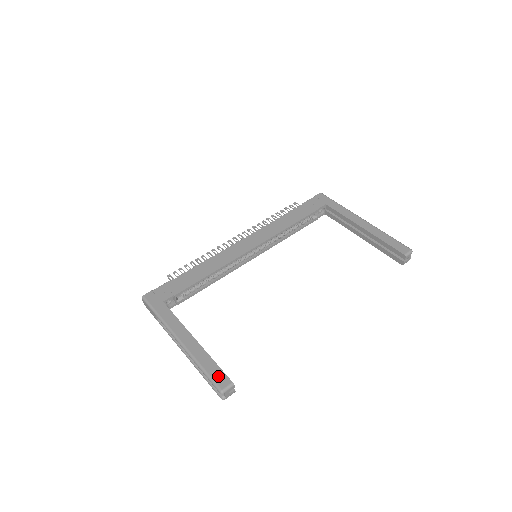
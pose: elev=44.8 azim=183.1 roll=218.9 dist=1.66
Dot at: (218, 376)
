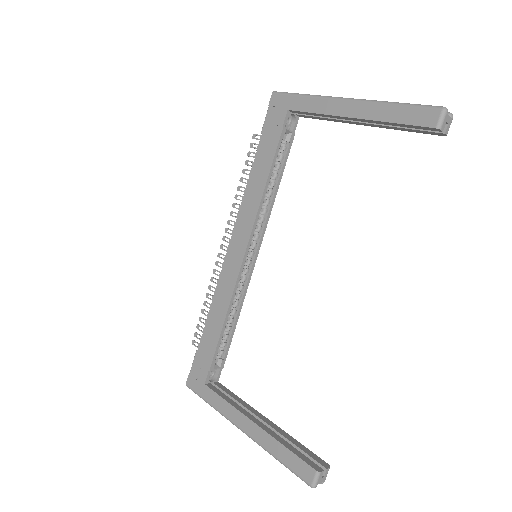
Dot at: (298, 467)
